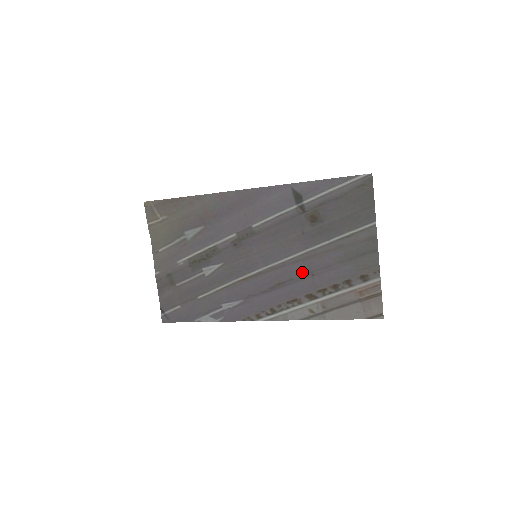
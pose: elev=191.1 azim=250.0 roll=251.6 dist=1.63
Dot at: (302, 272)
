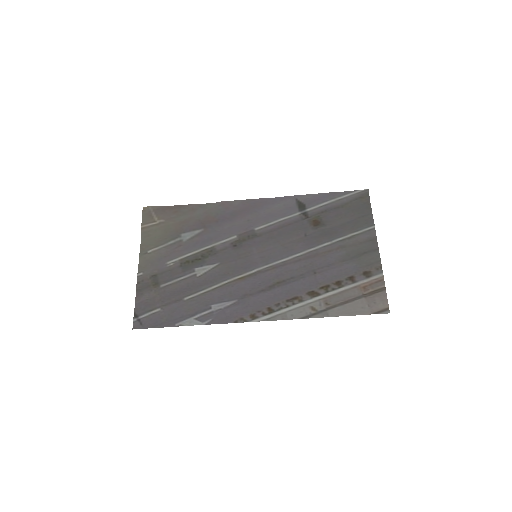
Dot at: (304, 270)
